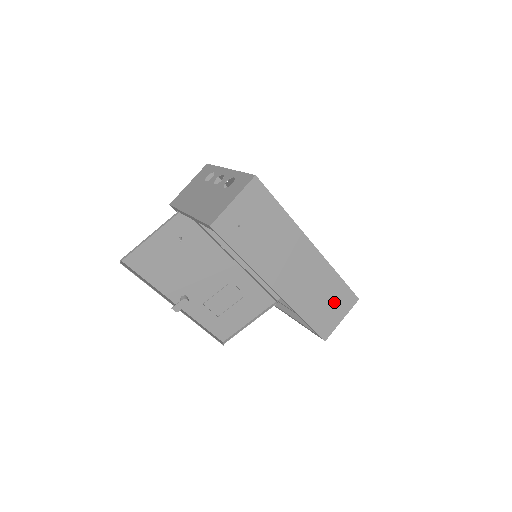
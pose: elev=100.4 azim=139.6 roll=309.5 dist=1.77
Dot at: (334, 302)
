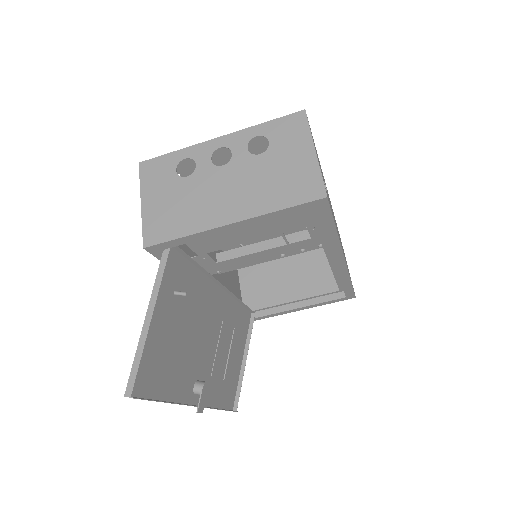
Dot at: occluded
